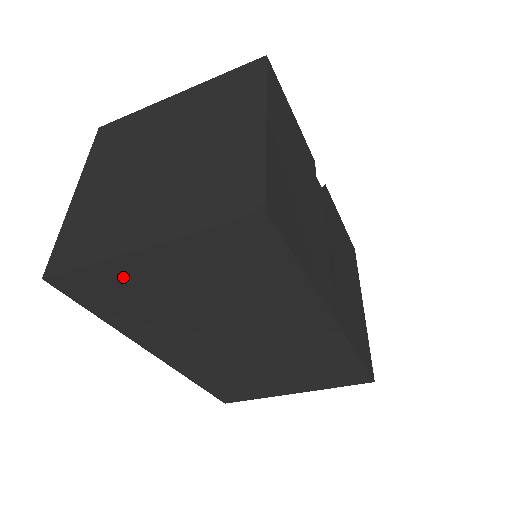
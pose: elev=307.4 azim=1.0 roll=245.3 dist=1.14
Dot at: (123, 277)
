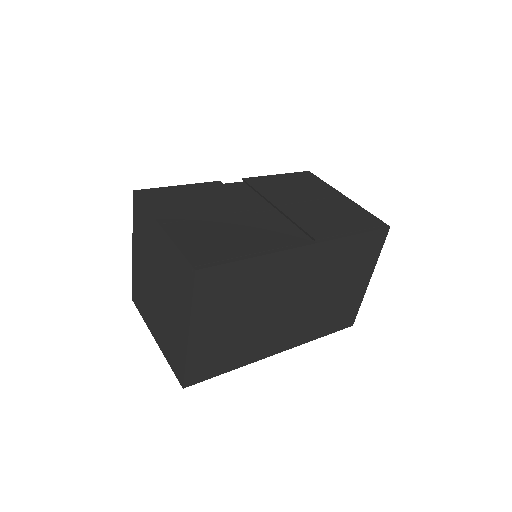
Dot at: (203, 351)
